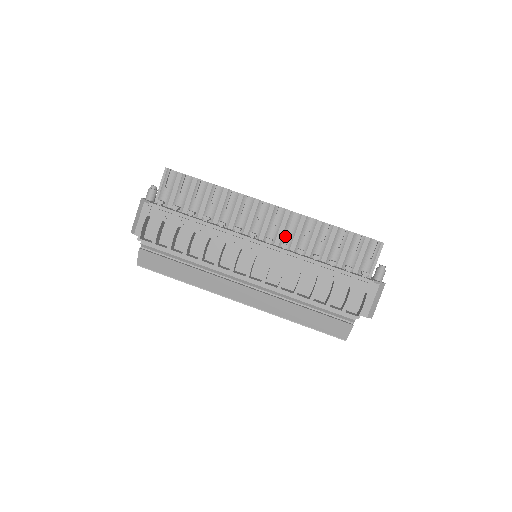
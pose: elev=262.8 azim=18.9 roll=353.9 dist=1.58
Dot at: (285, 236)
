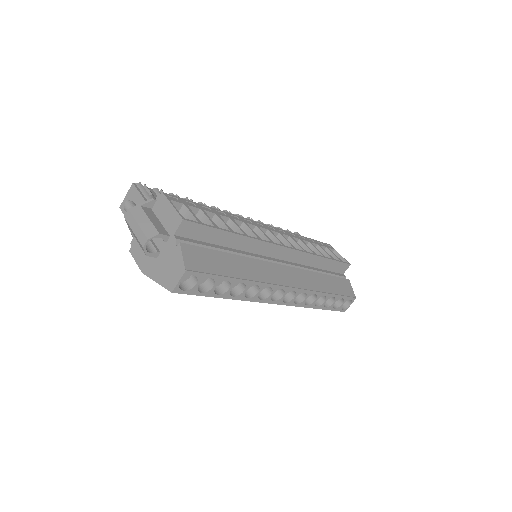
Dot at: occluded
